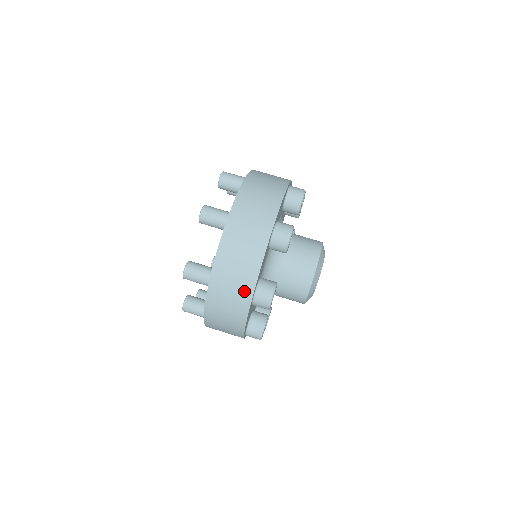
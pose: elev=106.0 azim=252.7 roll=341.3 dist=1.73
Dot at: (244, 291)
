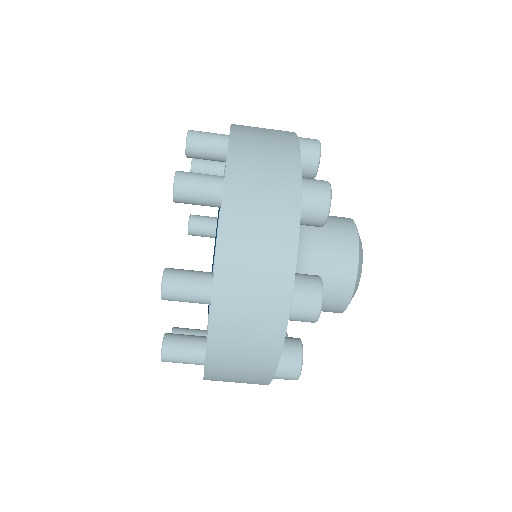
Dot at: occluded
